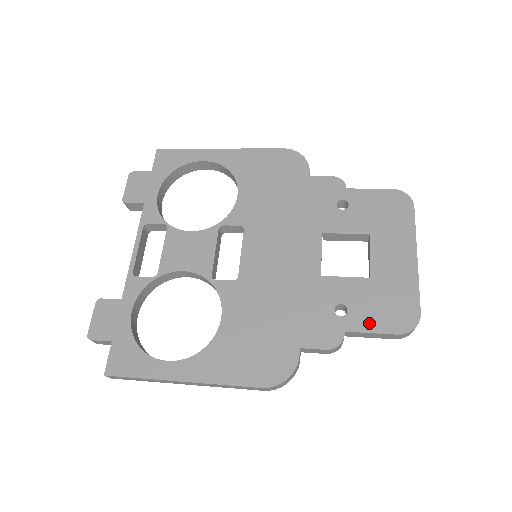
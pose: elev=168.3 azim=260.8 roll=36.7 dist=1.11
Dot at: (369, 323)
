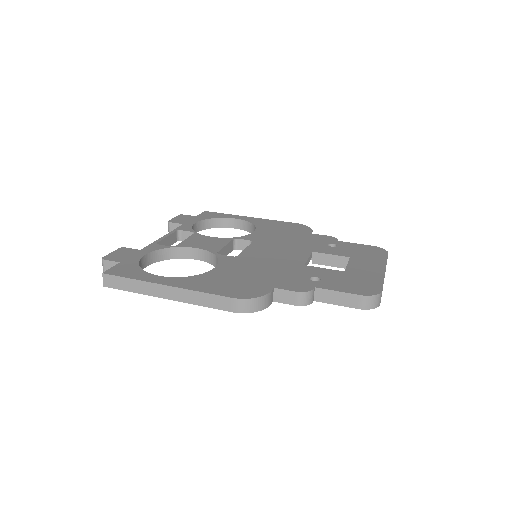
Dot at: (337, 287)
